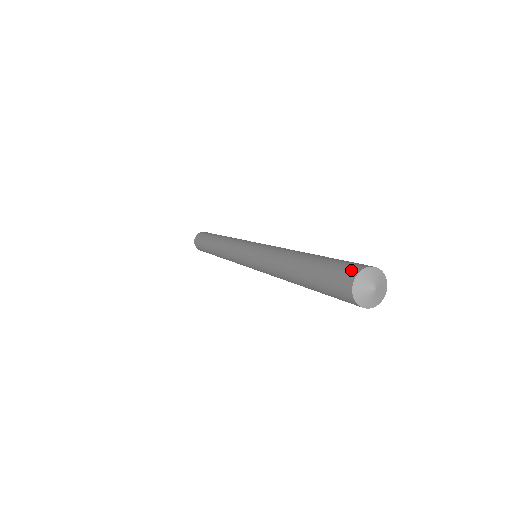
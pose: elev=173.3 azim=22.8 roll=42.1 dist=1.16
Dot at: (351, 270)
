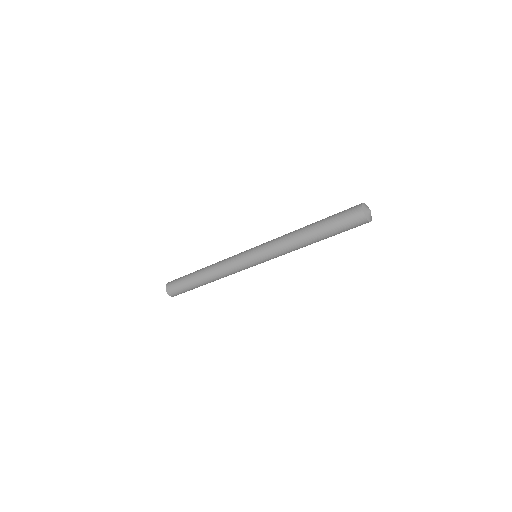
Dot at: occluded
